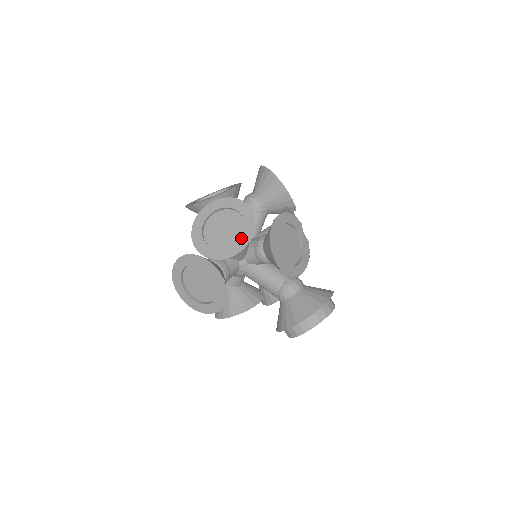
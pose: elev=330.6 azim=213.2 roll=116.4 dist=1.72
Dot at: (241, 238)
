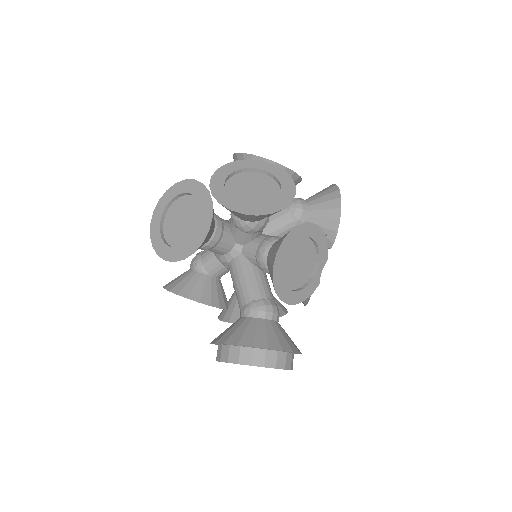
Dot at: (263, 205)
